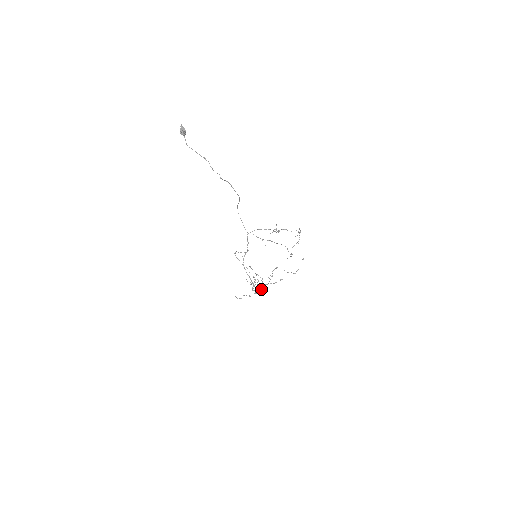
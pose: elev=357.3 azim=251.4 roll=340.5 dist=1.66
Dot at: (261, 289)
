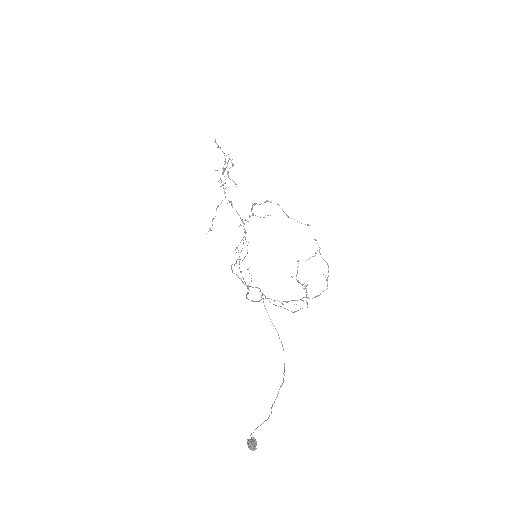
Dot at: (247, 253)
